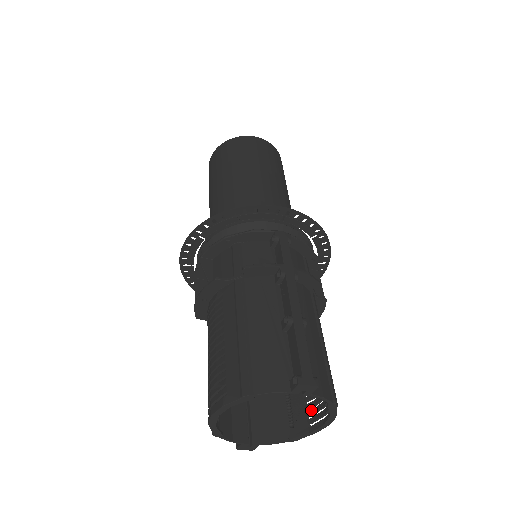
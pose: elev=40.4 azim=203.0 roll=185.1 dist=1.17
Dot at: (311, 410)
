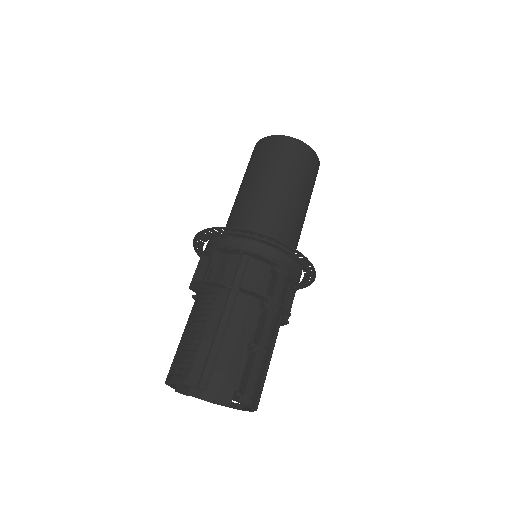
Dot at: occluded
